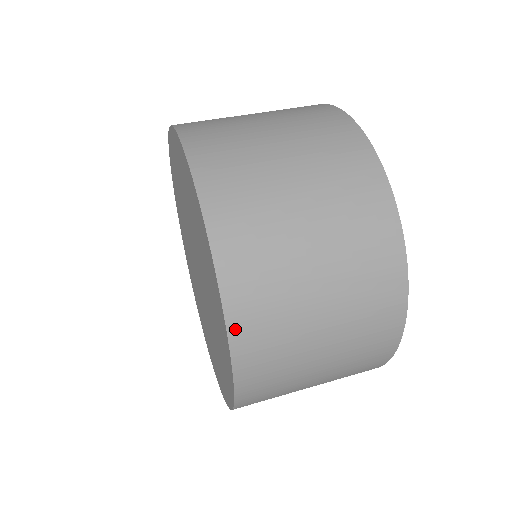
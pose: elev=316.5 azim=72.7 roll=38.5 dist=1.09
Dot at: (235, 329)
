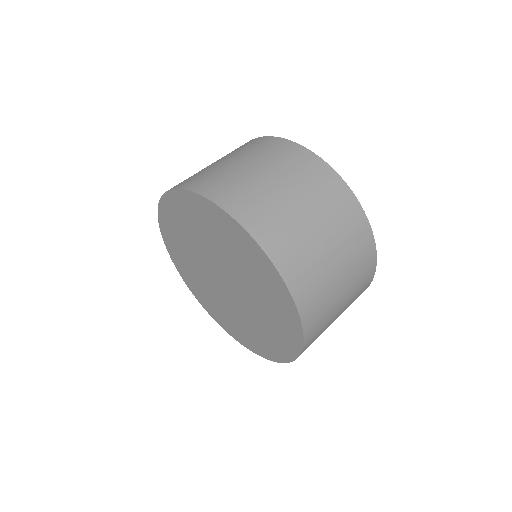
Dot at: (292, 286)
